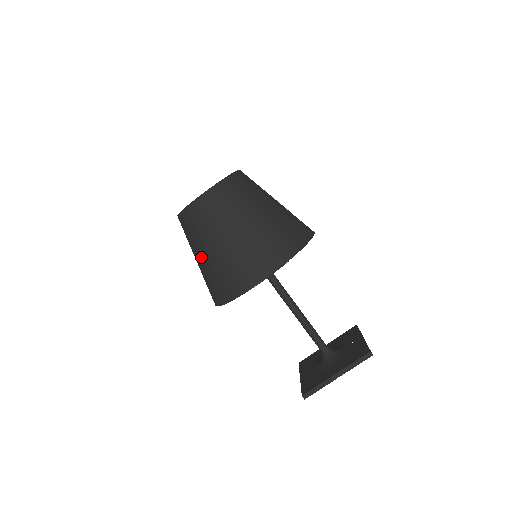
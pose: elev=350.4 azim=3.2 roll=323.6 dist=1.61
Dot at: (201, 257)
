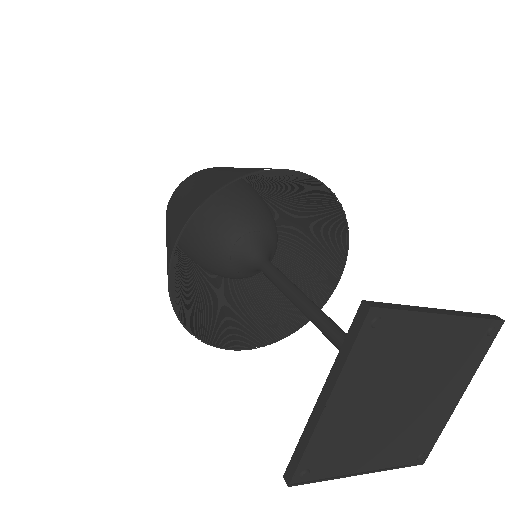
Dot at: (177, 279)
